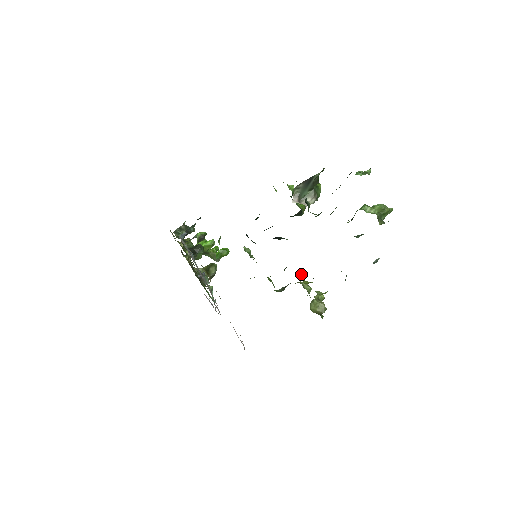
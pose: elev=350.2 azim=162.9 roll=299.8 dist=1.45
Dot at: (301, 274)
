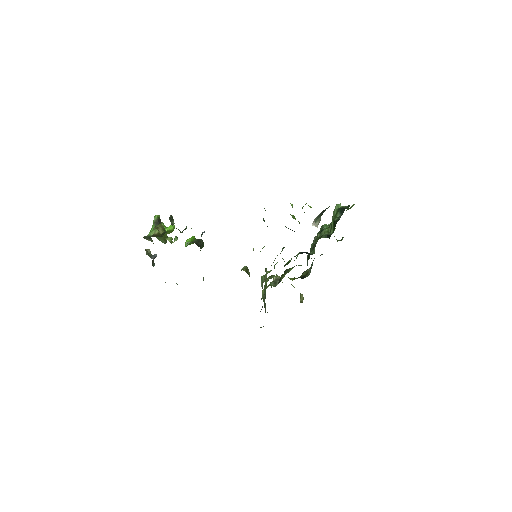
Dot at: occluded
